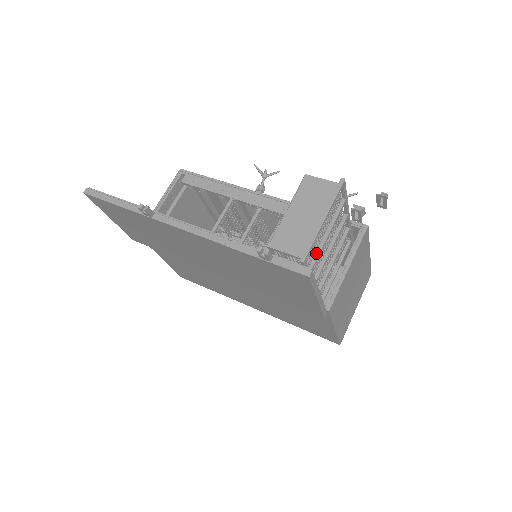
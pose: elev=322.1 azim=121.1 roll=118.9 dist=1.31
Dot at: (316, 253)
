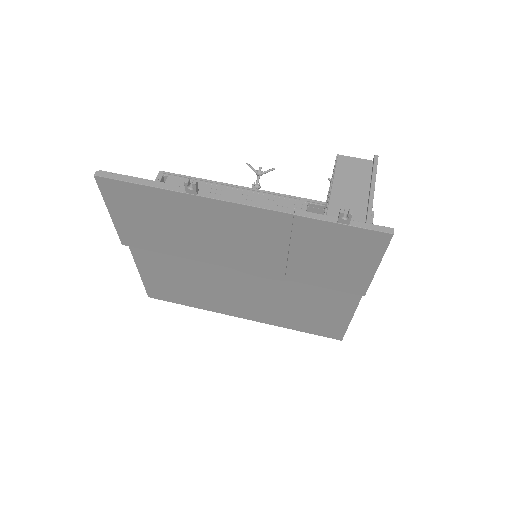
Dot at: occluded
